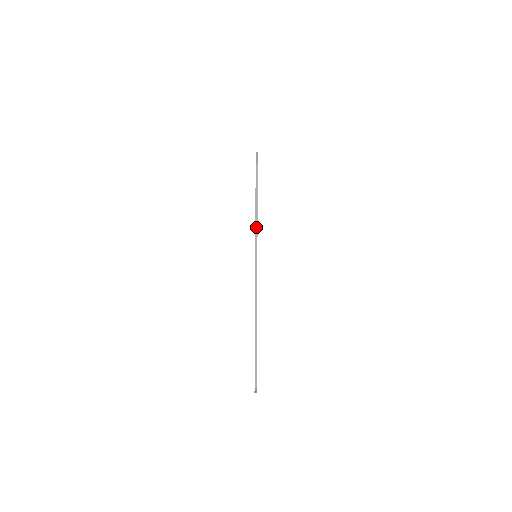
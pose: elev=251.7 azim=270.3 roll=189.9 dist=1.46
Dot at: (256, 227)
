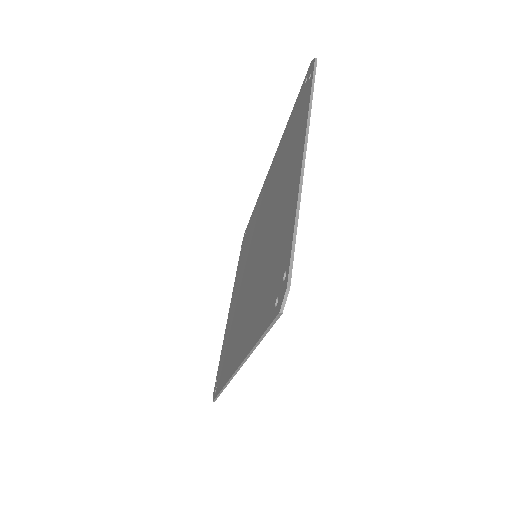
Dot at: (310, 105)
